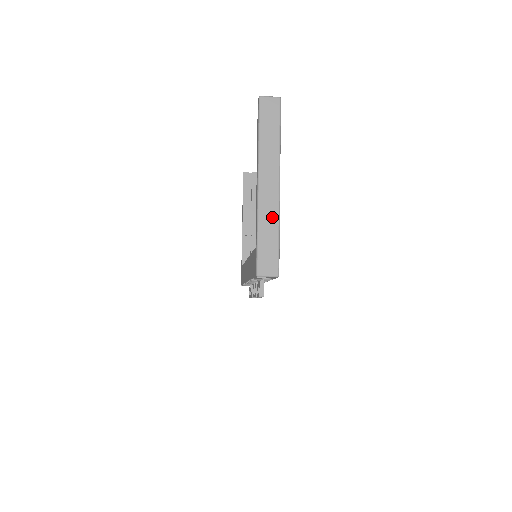
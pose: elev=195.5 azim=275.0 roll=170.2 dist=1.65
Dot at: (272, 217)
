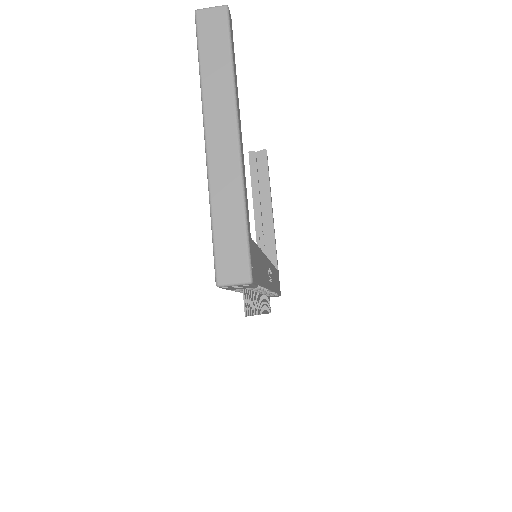
Dot at: (231, 189)
